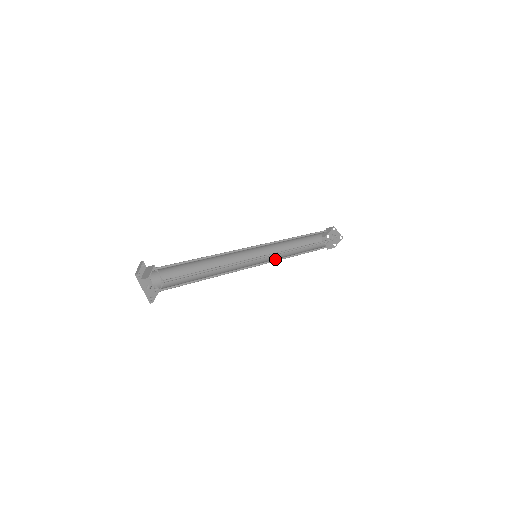
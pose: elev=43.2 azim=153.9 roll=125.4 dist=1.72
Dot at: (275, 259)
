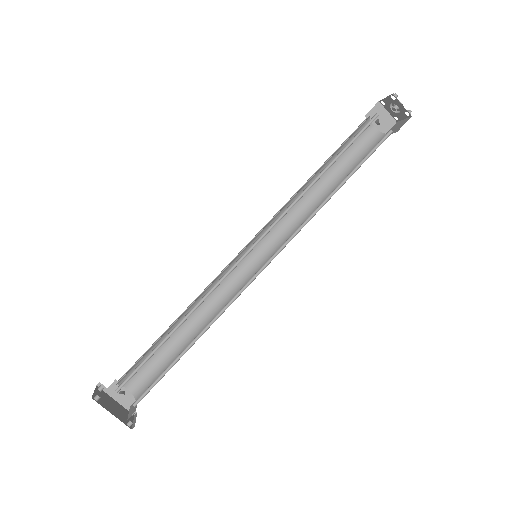
Dot at: (290, 228)
